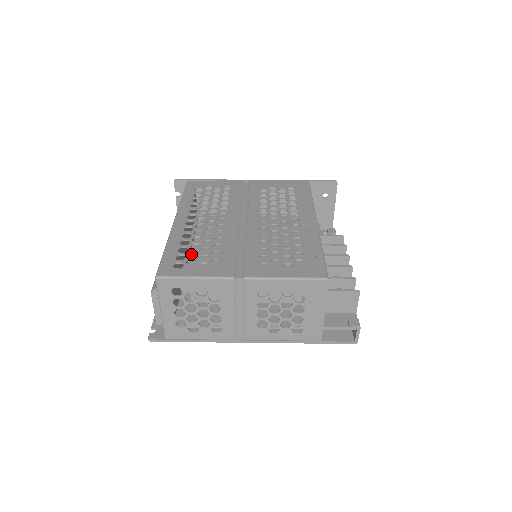
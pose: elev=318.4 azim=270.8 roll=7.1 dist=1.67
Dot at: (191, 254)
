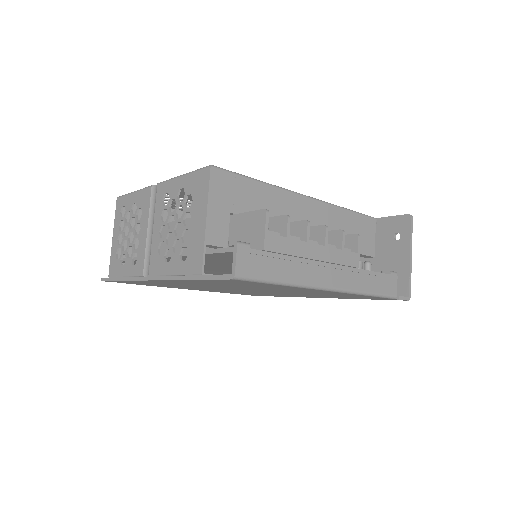
Dot at: occluded
